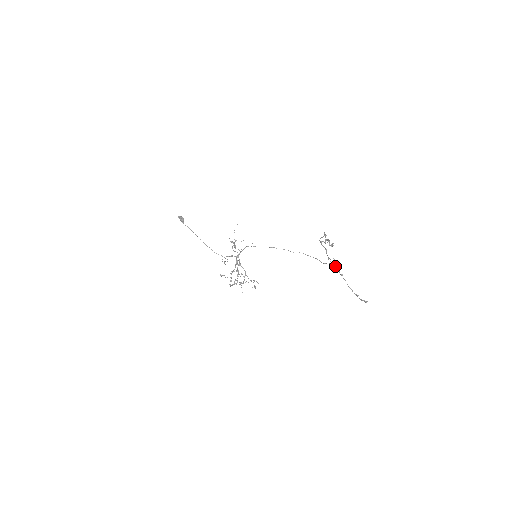
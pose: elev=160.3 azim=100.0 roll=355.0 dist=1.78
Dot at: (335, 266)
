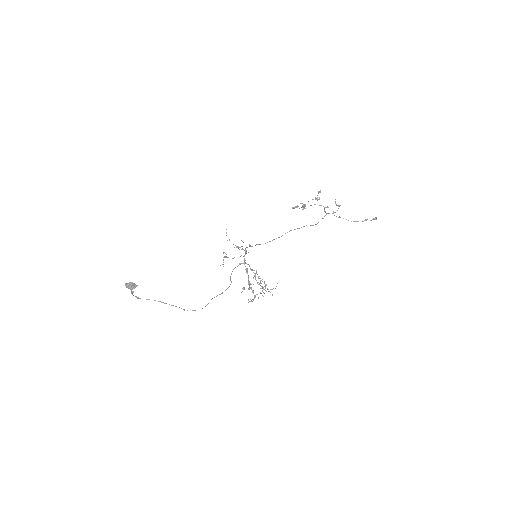
Dot at: (333, 212)
